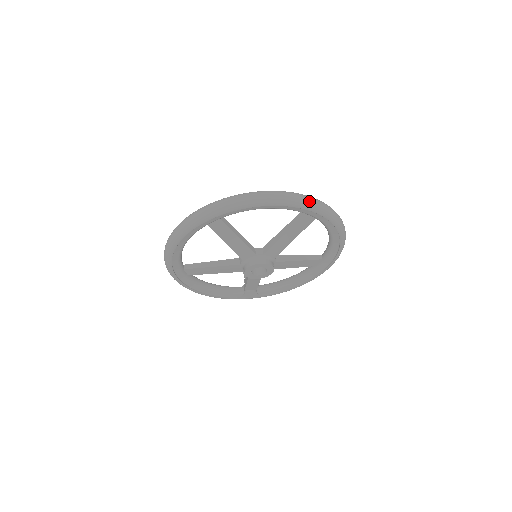
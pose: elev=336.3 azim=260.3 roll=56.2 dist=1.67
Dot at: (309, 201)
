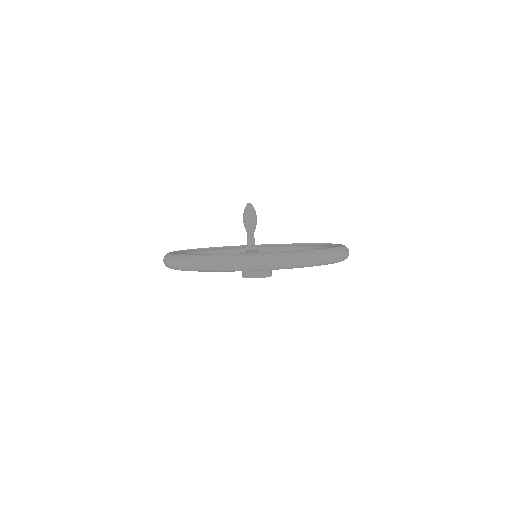
Dot at: (310, 262)
